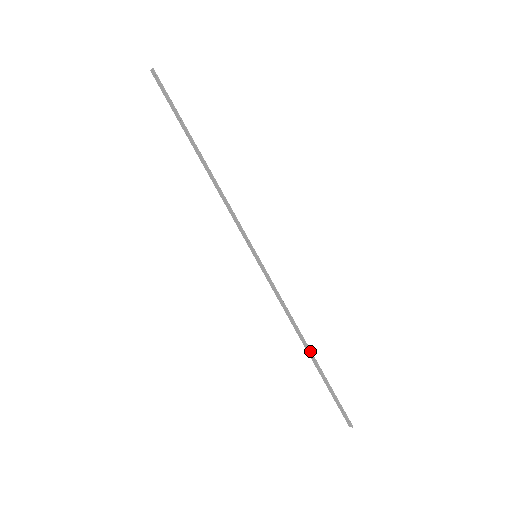
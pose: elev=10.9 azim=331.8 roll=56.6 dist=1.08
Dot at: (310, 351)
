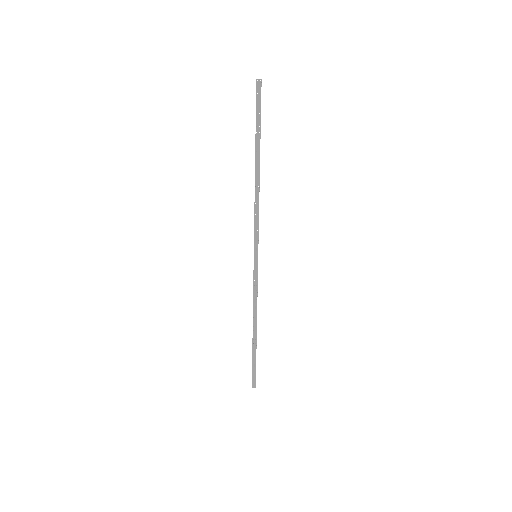
Dot at: (256, 332)
